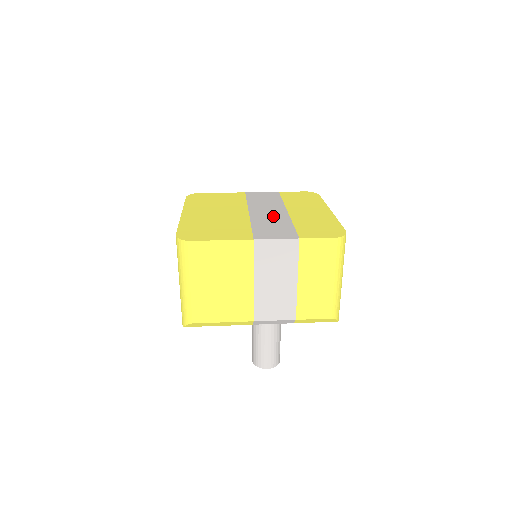
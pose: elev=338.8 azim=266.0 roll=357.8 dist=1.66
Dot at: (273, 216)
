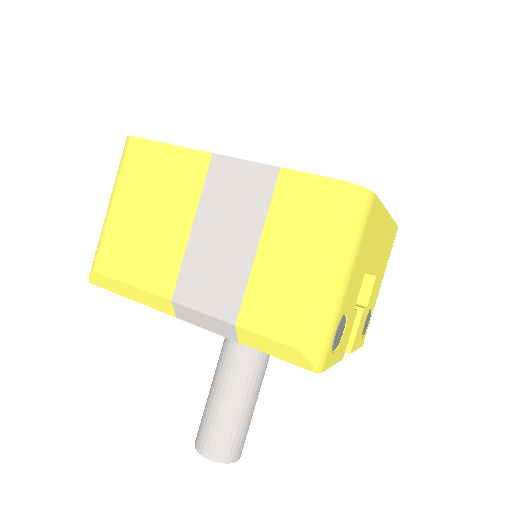
Dot at: occluded
